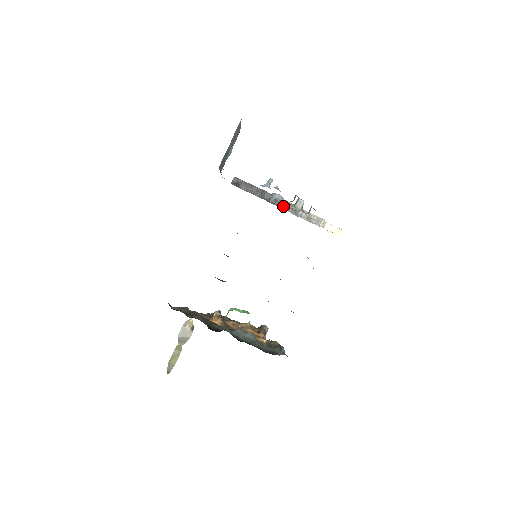
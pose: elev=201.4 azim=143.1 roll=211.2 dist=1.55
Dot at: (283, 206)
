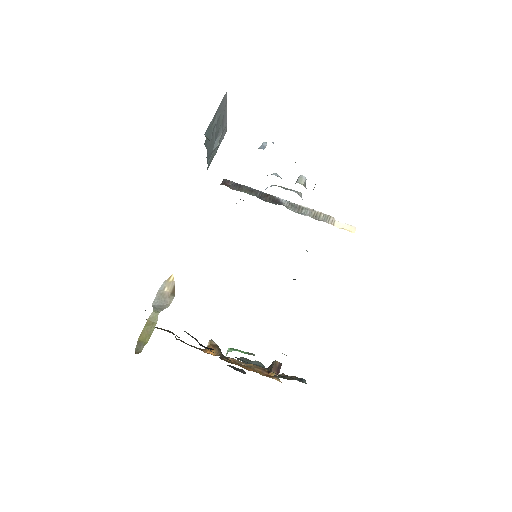
Dot at: occluded
